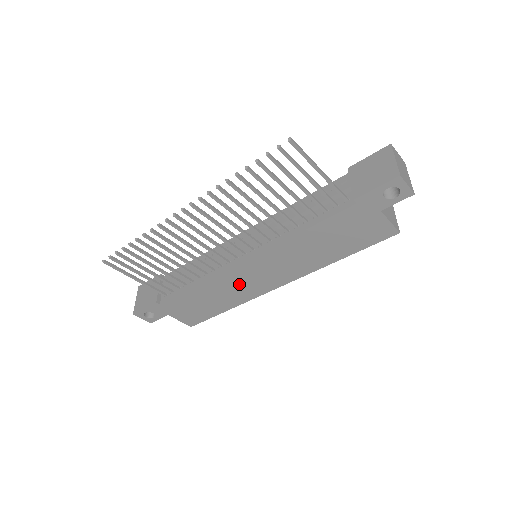
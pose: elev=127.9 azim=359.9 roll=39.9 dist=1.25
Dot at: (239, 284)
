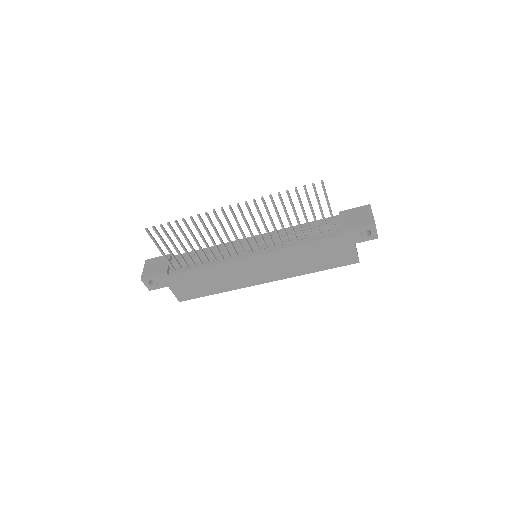
Dot at: (237, 273)
